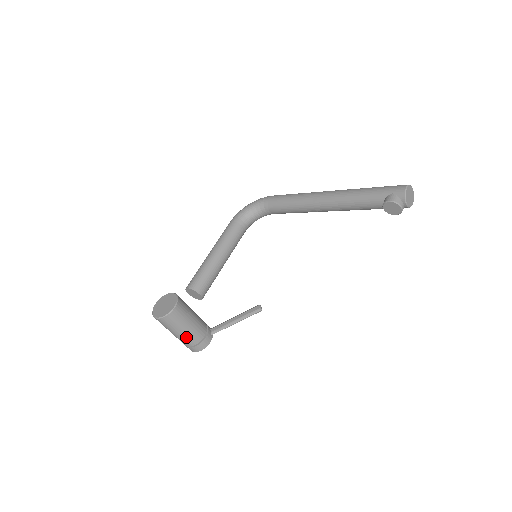
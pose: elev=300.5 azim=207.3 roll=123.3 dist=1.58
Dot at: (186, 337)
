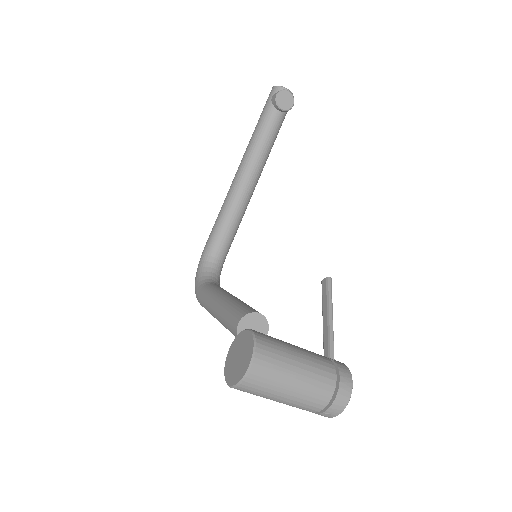
Dot at: (314, 369)
